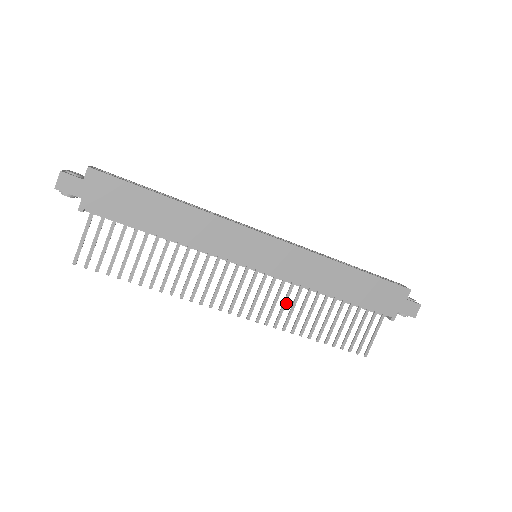
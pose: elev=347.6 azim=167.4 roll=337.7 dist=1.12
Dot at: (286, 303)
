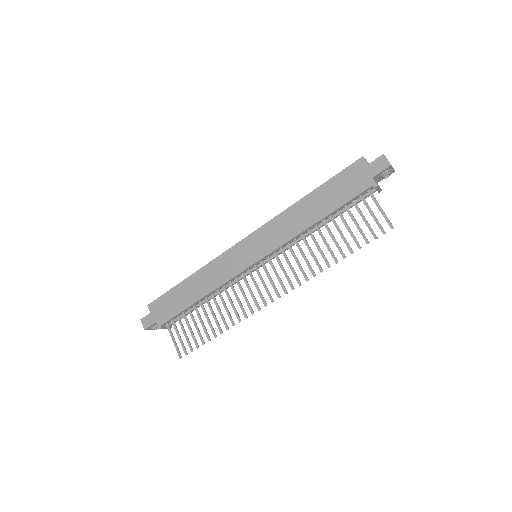
Dot at: (297, 259)
